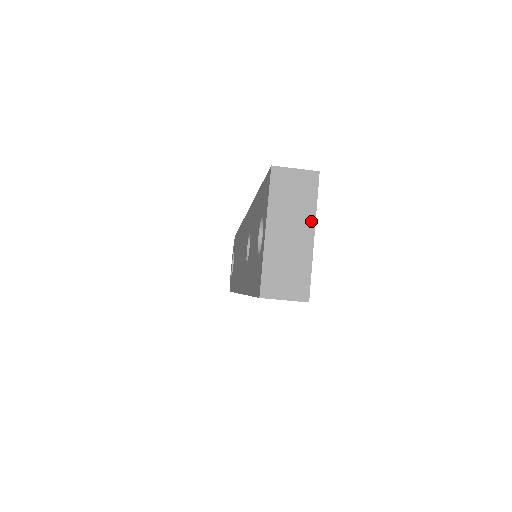
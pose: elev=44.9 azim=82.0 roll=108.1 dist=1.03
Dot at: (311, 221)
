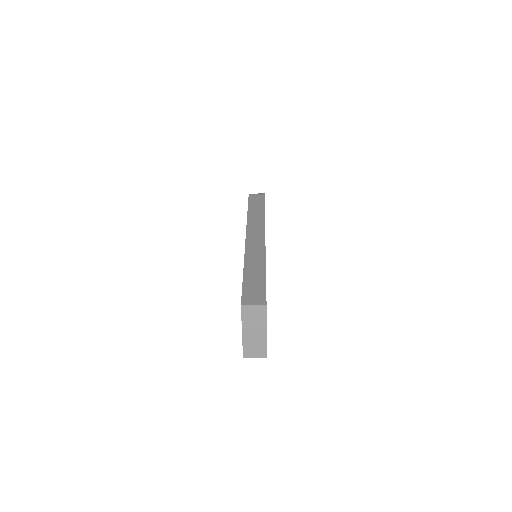
Dot at: (264, 326)
